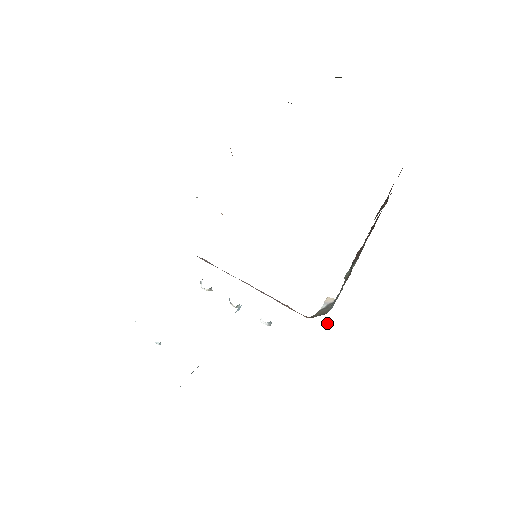
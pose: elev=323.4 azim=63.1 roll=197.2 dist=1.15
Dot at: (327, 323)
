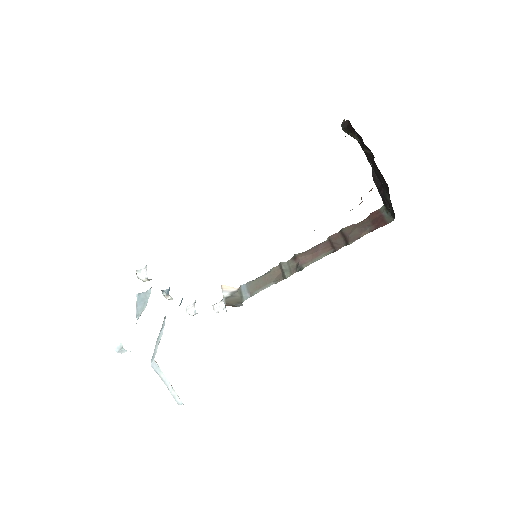
Dot at: (221, 308)
